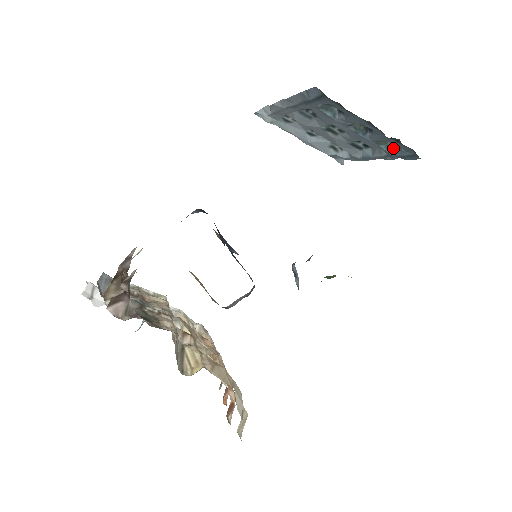
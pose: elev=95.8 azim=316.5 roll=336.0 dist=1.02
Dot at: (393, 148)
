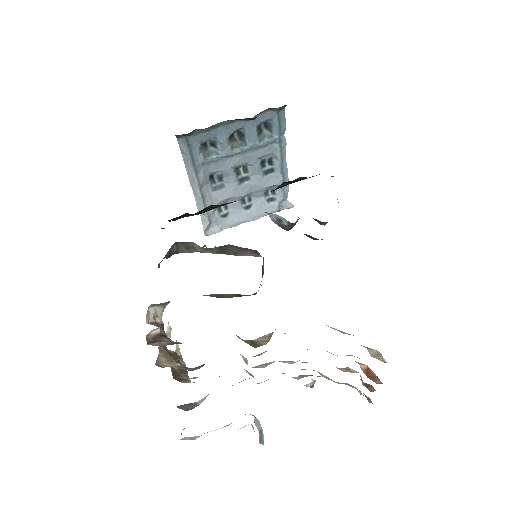
Dot at: (271, 133)
